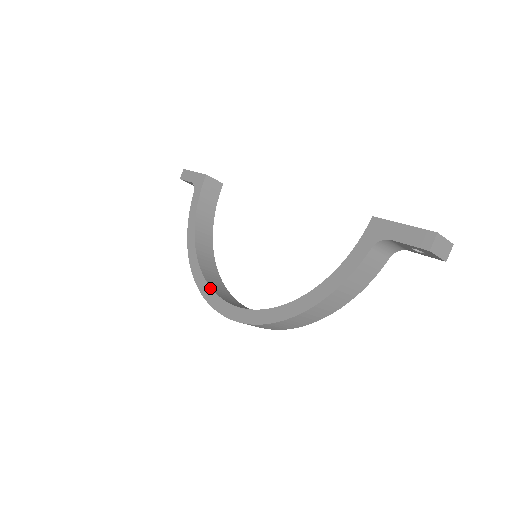
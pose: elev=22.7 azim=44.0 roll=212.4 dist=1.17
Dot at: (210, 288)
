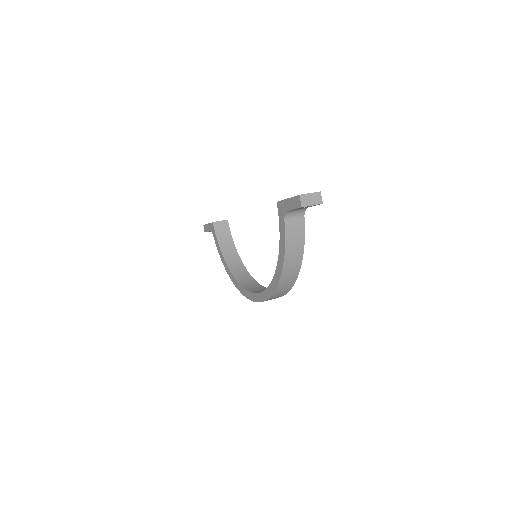
Dot at: (245, 290)
